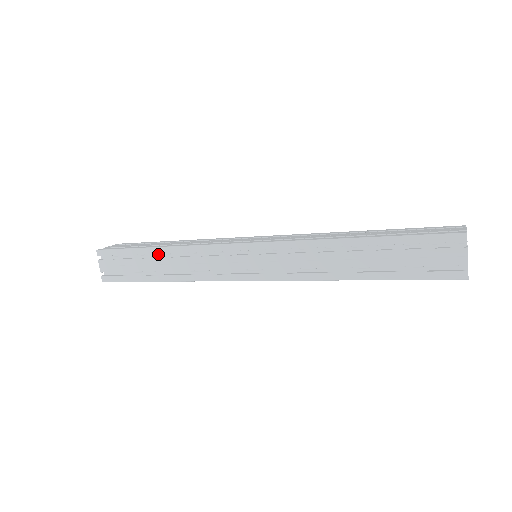
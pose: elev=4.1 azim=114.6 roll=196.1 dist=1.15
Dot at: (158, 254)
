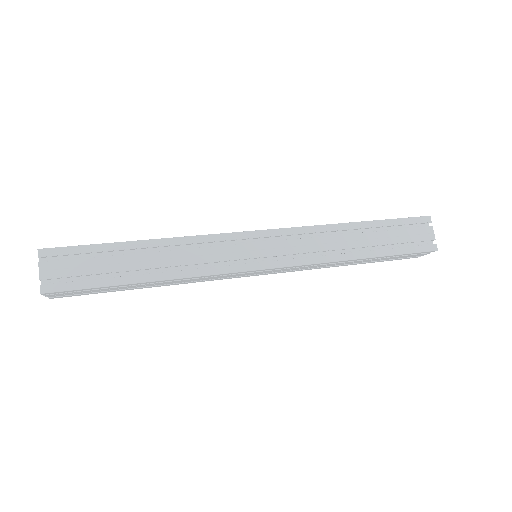
Dot at: occluded
